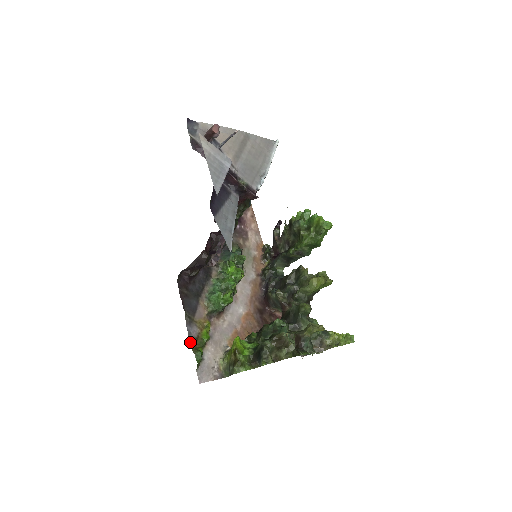
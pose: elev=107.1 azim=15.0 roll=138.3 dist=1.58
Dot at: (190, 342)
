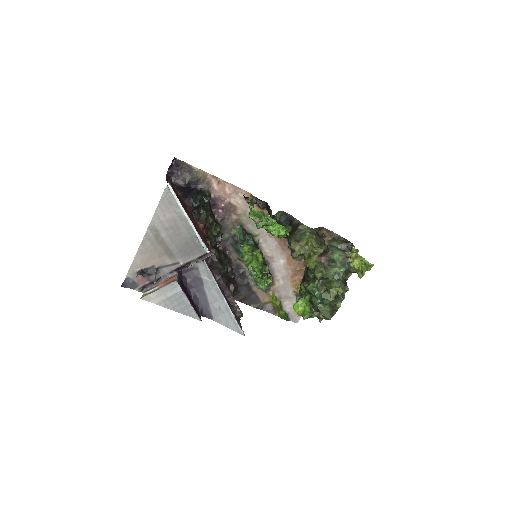
Dot at: (273, 314)
